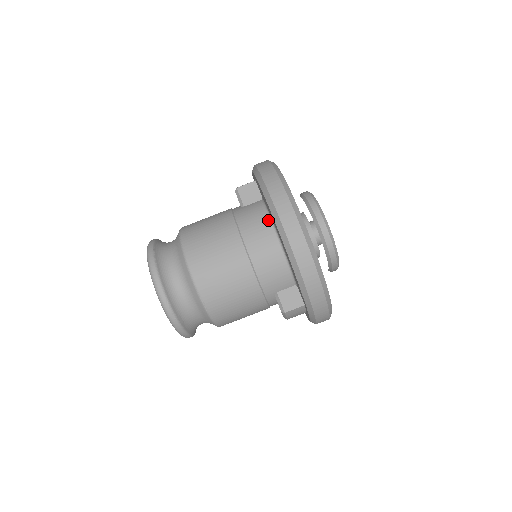
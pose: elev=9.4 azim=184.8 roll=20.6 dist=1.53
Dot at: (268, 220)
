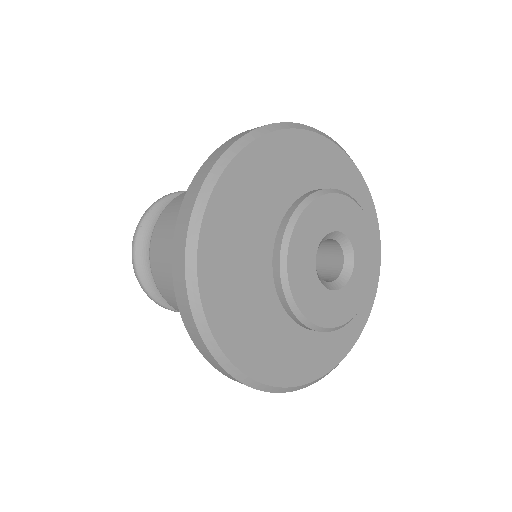
Dot at: occluded
